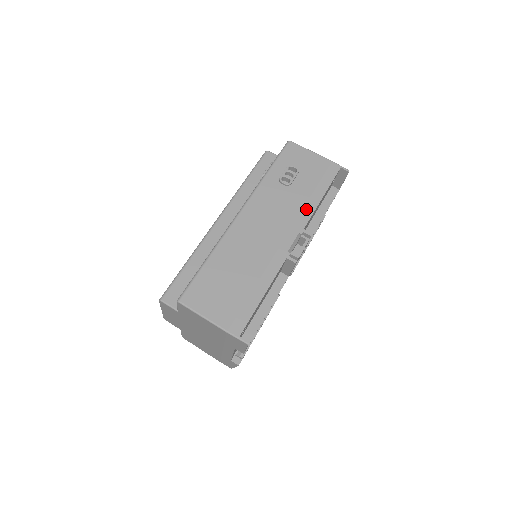
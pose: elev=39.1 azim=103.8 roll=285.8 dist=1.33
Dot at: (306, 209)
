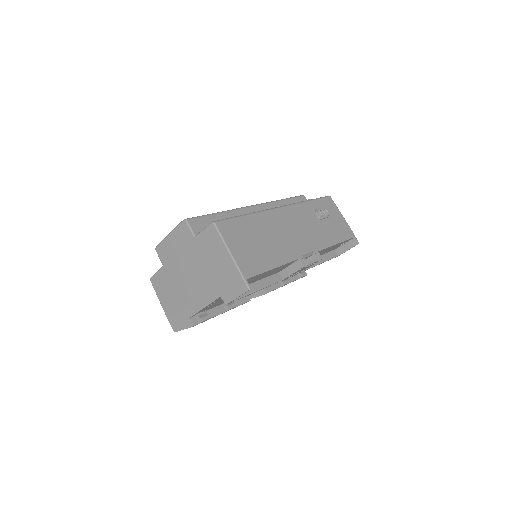
Dot at: (325, 241)
